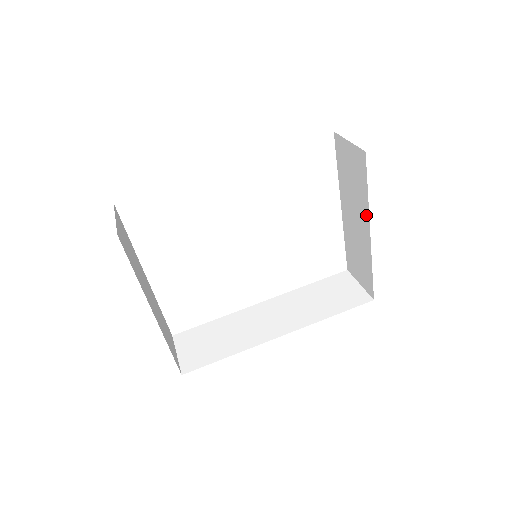
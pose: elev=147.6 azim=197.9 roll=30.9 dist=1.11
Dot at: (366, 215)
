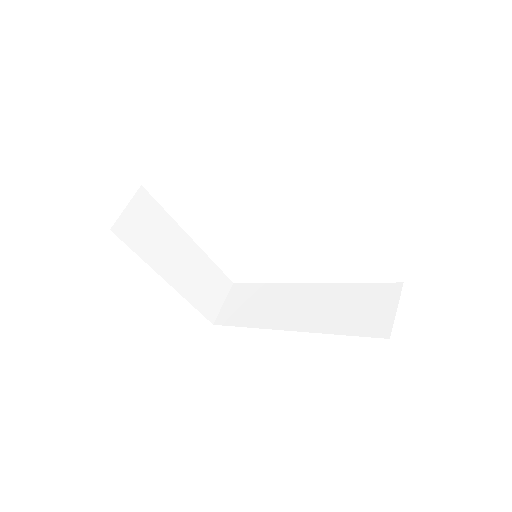
Dot at: occluded
